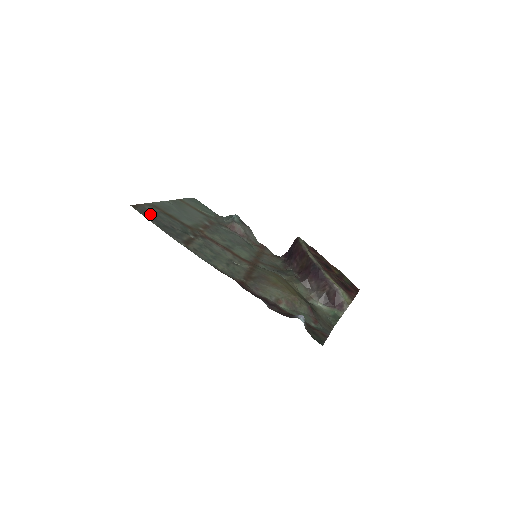
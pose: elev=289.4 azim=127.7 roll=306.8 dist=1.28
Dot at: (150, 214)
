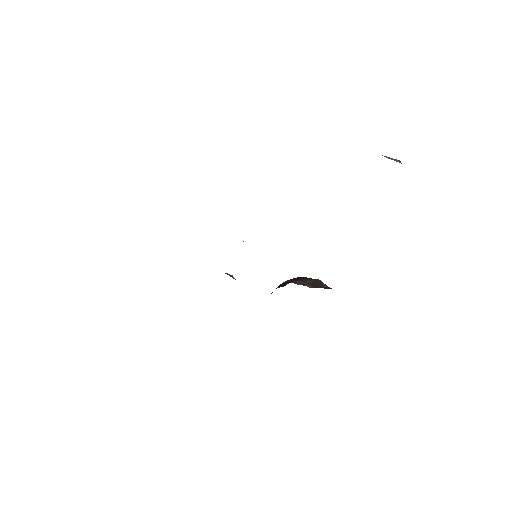
Dot at: occluded
